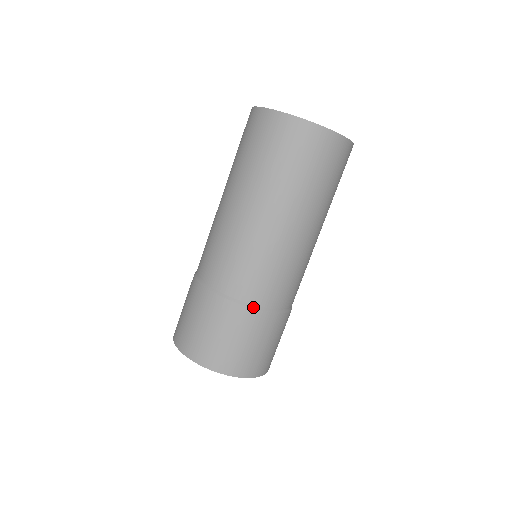
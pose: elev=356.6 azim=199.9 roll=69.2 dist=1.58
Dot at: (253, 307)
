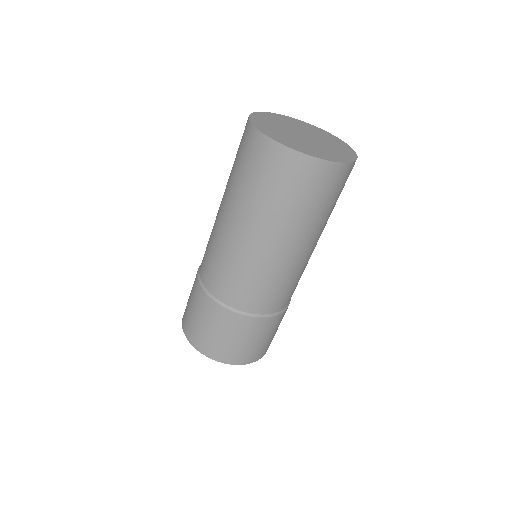
Dot at: (281, 312)
